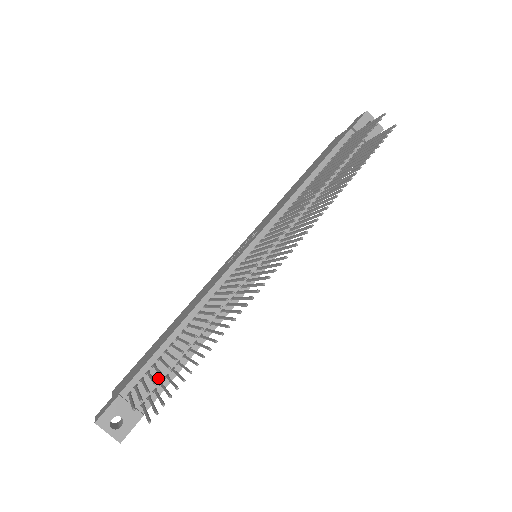
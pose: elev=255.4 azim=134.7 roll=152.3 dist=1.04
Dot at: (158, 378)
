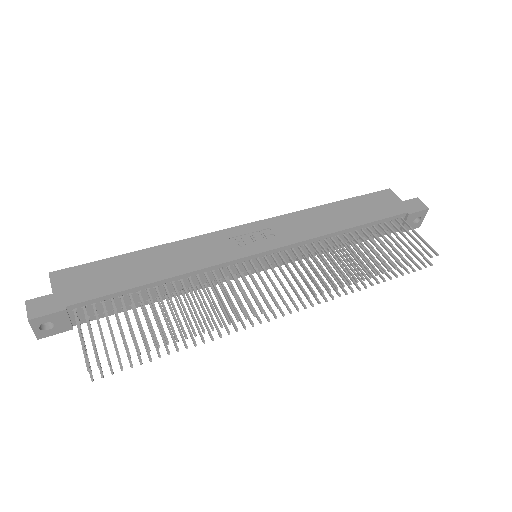
Dot at: (107, 308)
